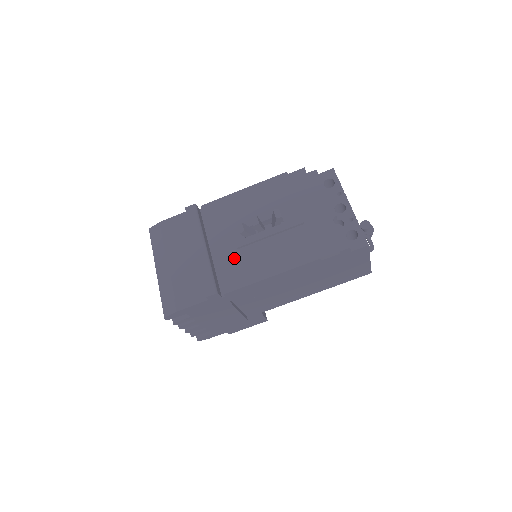
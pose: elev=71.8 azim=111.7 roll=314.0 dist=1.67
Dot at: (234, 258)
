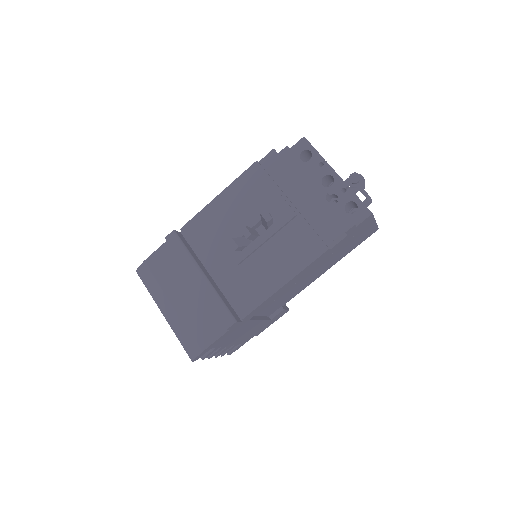
Dot at: (238, 276)
